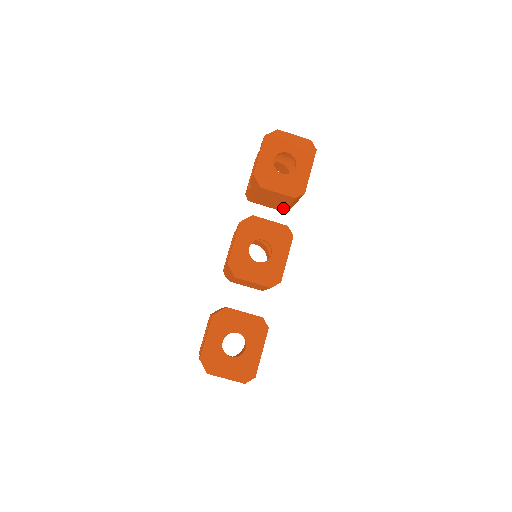
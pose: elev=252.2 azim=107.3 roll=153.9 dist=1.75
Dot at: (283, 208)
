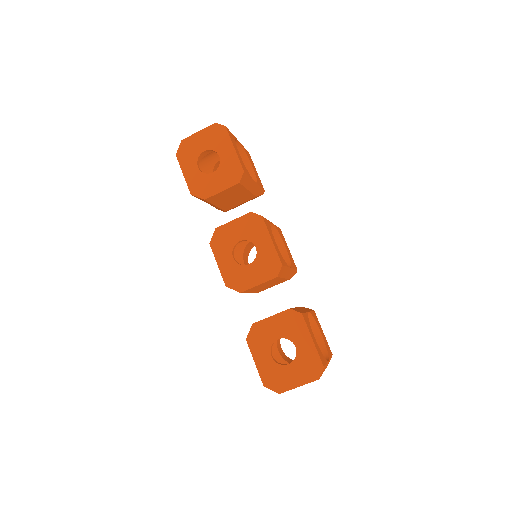
Dot at: (250, 196)
